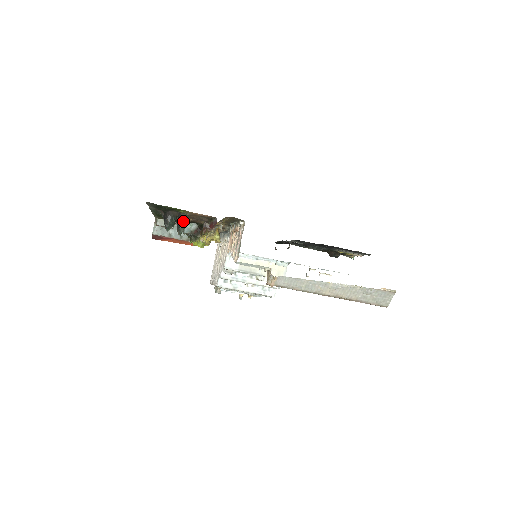
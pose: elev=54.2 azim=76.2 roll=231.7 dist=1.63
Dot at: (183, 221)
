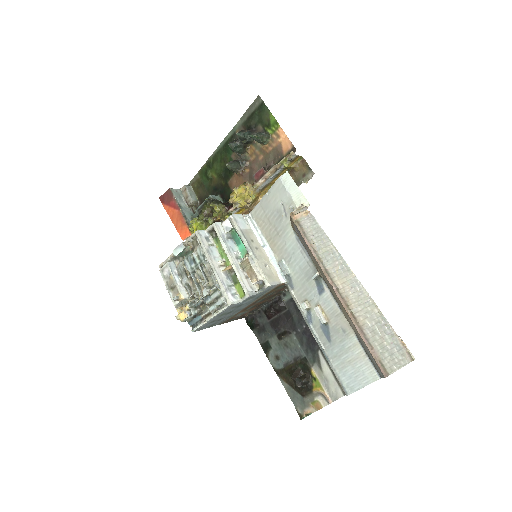
Dot at: (263, 134)
